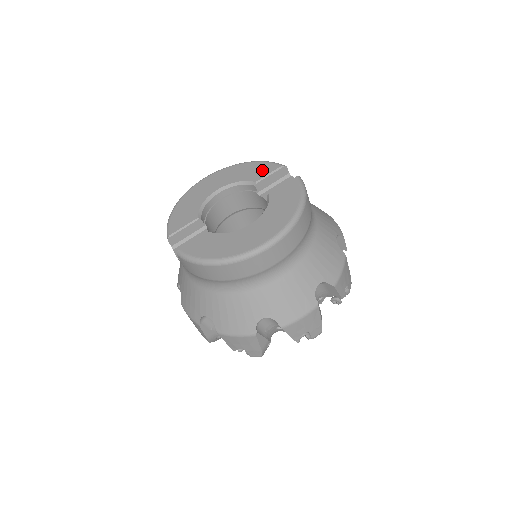
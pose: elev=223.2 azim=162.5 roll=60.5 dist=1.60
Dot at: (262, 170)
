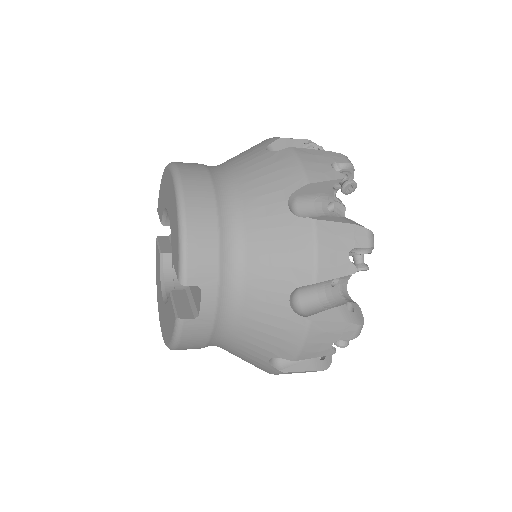
Dot at: (175, 253)
